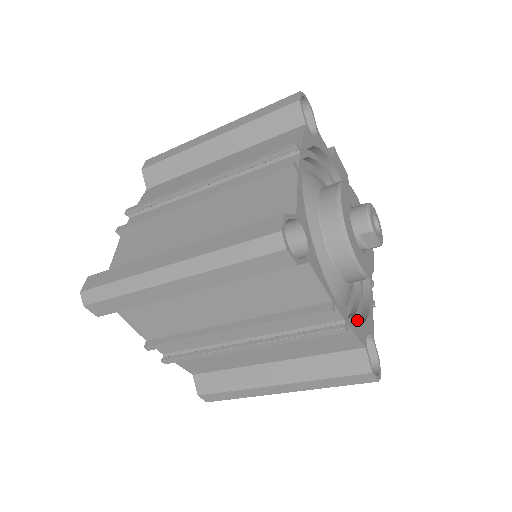
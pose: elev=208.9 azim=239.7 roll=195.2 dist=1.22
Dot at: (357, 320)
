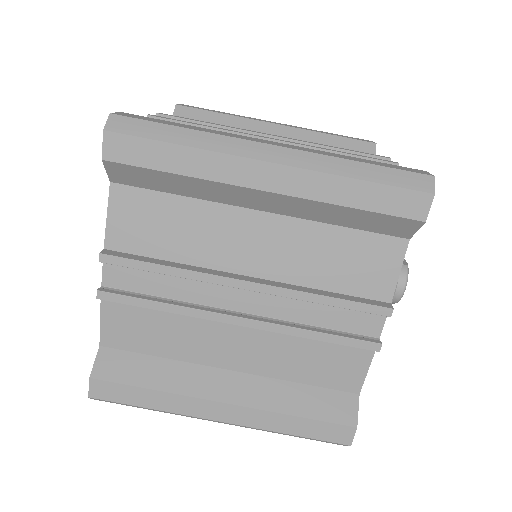
Dot at: occluded
